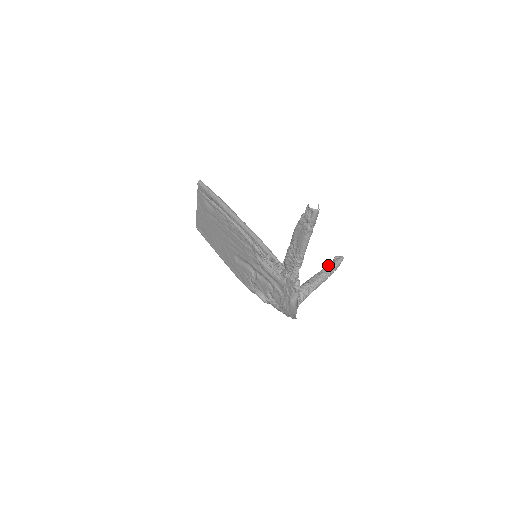
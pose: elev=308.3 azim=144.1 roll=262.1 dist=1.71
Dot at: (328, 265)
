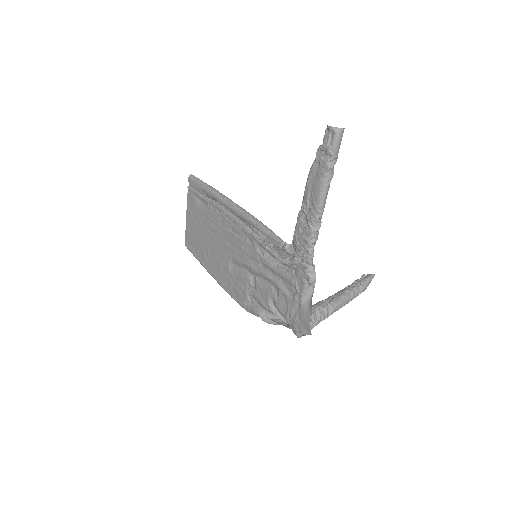
Dot at: (353, 283)
